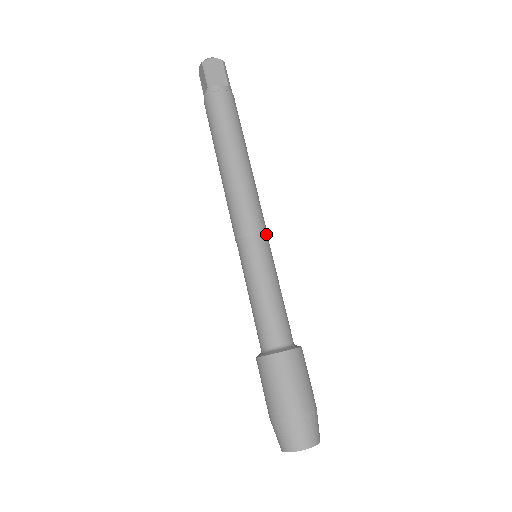
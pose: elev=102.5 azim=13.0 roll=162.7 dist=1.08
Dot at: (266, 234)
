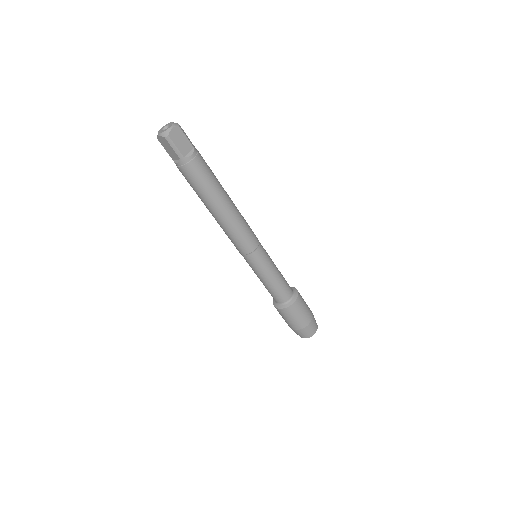
Dot at: (251, 254)
